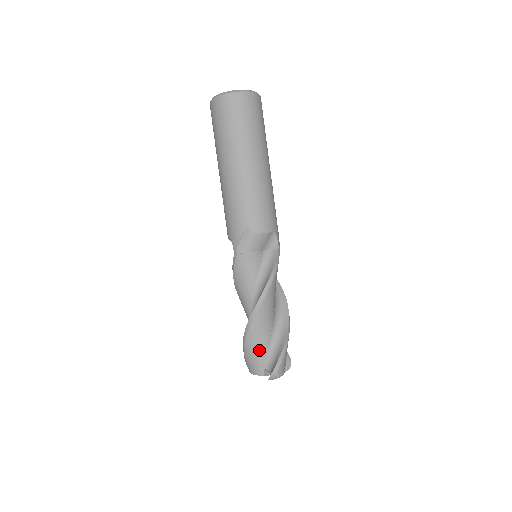
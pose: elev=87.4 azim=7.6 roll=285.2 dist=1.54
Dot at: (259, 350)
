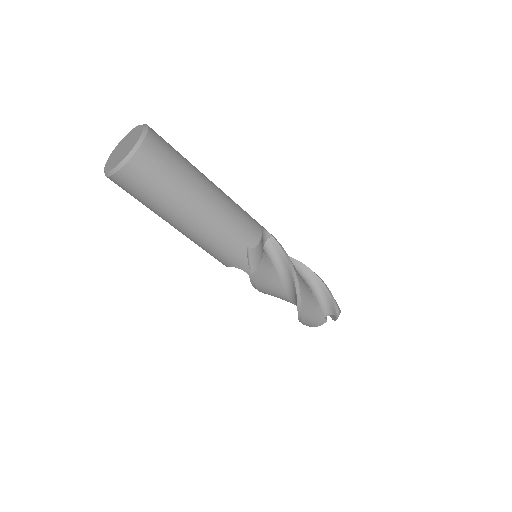
Dot at: (315, 312)
